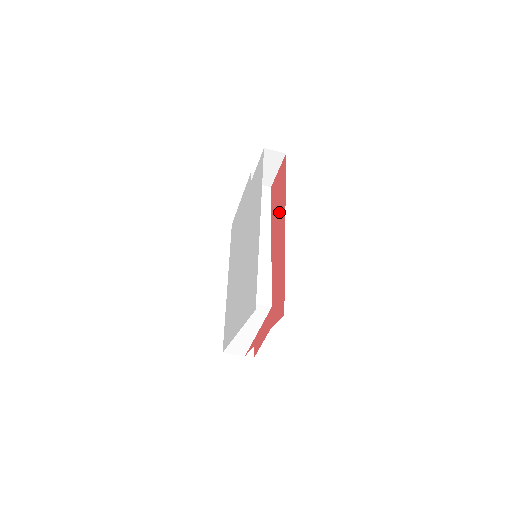
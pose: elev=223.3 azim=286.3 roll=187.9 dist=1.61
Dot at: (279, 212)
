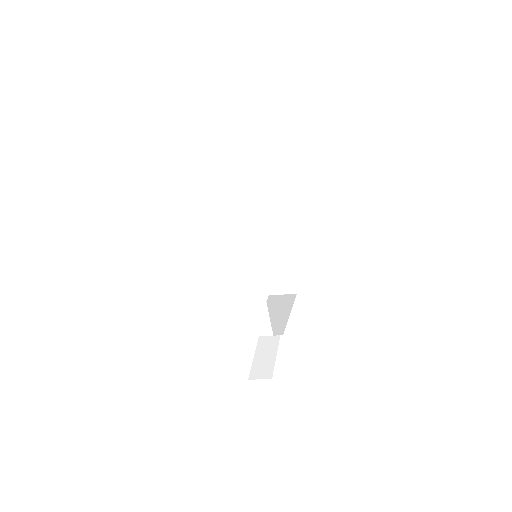
Dot at: occluded
